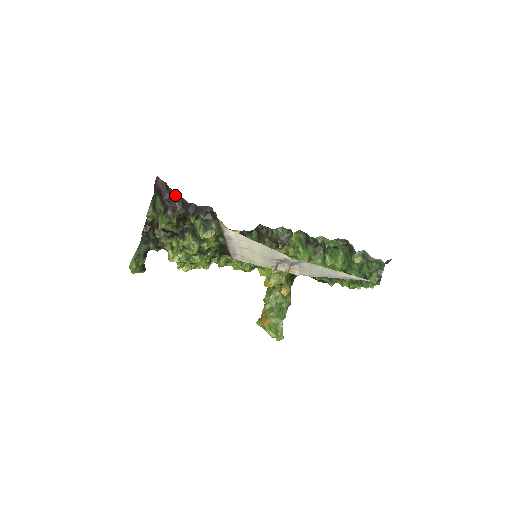
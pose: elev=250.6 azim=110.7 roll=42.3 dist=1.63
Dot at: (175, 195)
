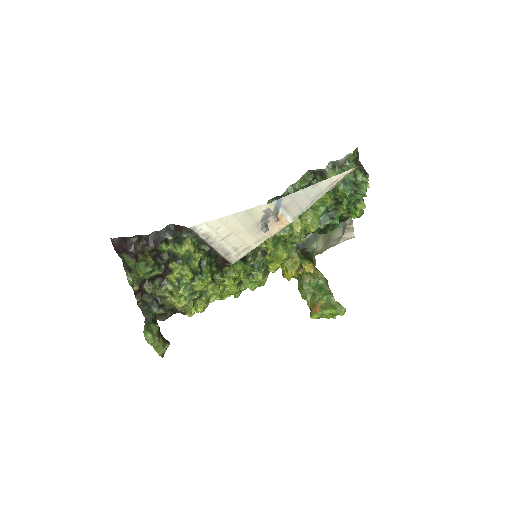
Dot at: (135, 240)
